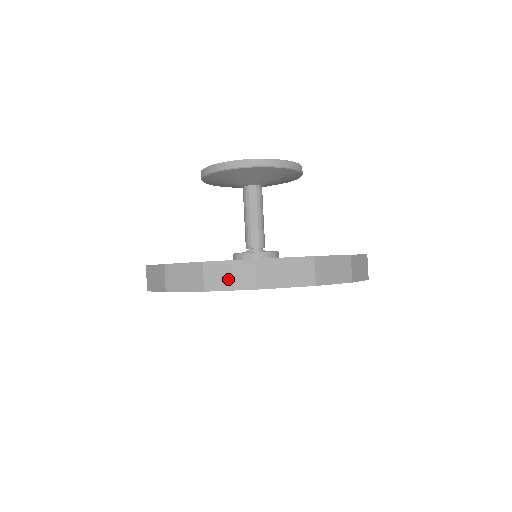
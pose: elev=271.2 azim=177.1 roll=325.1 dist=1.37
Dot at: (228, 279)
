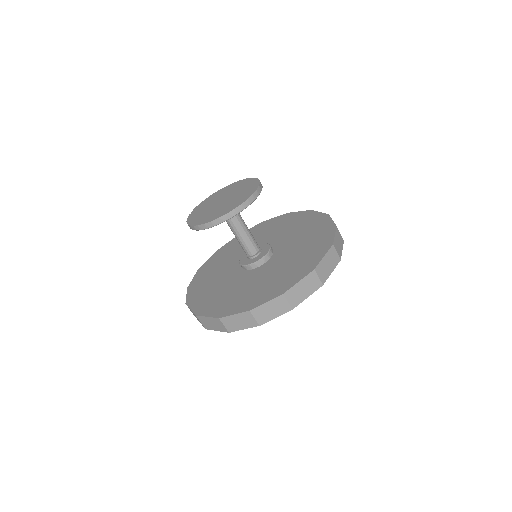
Dot at: (303, 293)
